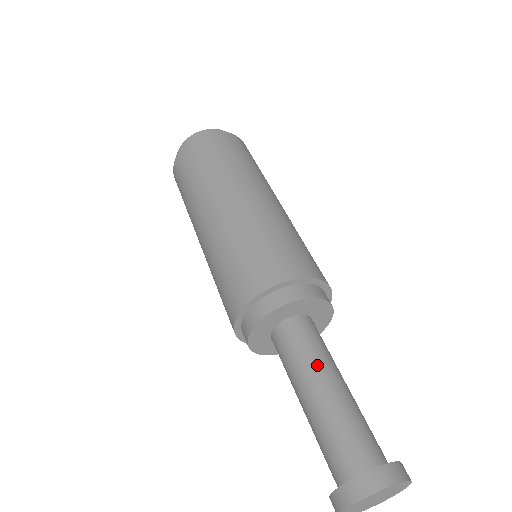
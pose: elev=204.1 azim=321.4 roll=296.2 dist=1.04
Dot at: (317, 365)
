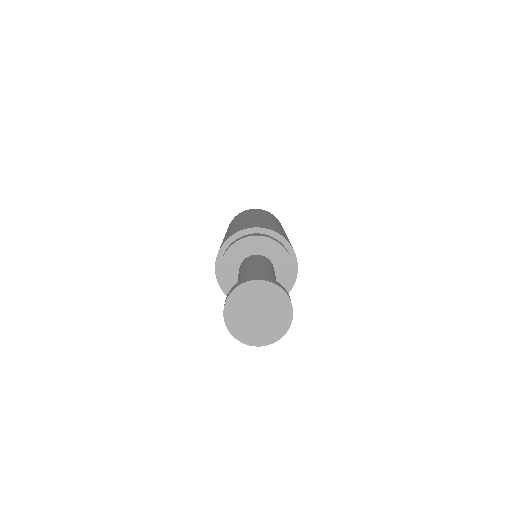
Dot at: (243, 270)
